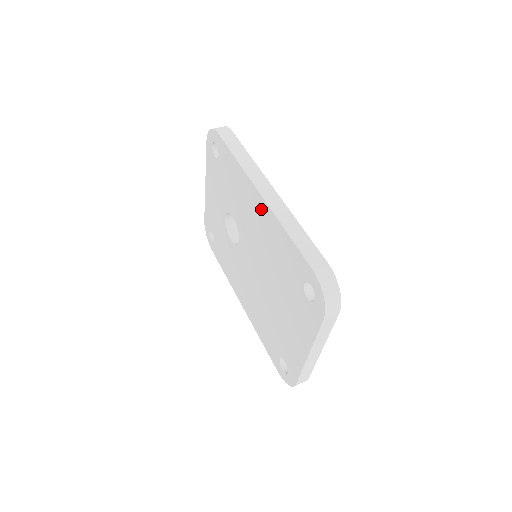
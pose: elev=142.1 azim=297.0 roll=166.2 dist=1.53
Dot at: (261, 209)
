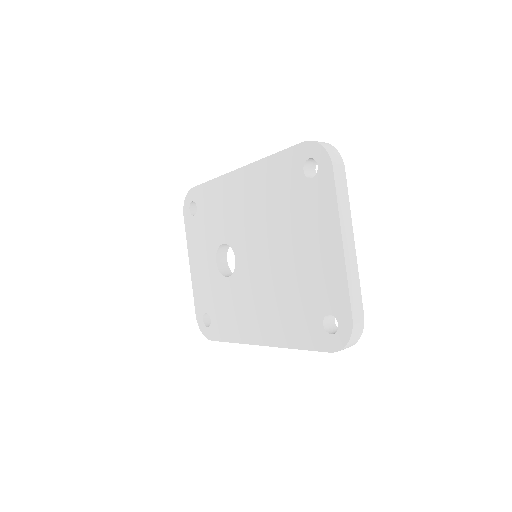
Dot at: (245, 179)
